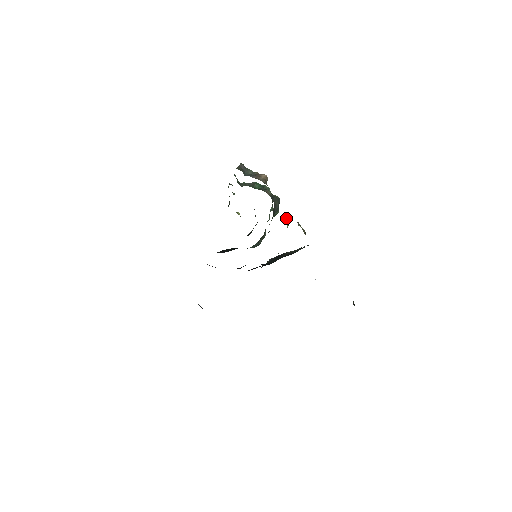
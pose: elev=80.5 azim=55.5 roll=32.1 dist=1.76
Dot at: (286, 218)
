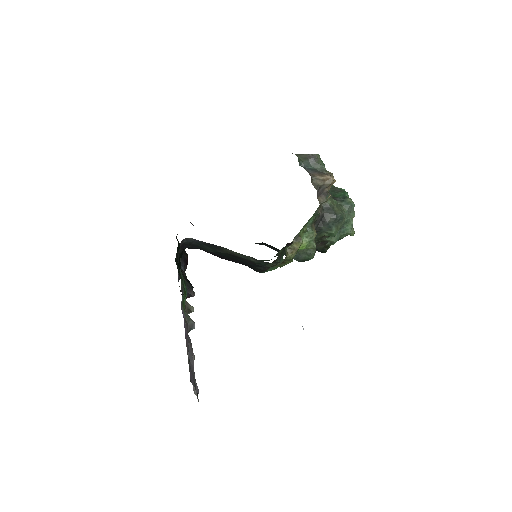
Dot at: (307, 233)
